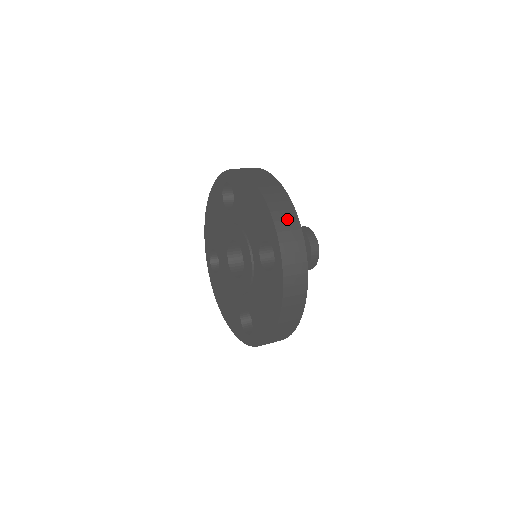
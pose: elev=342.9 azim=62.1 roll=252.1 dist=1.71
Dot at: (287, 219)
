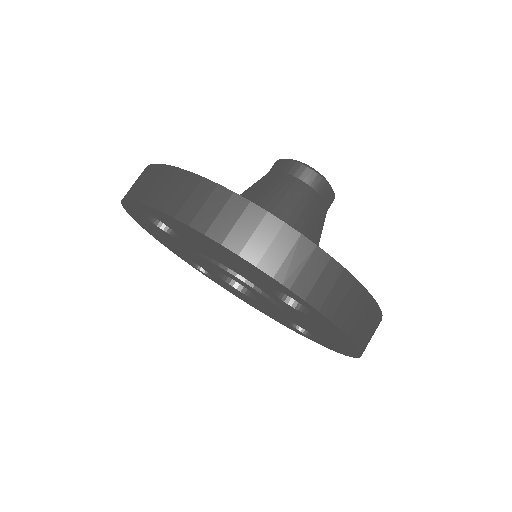
Dot at: occluded
